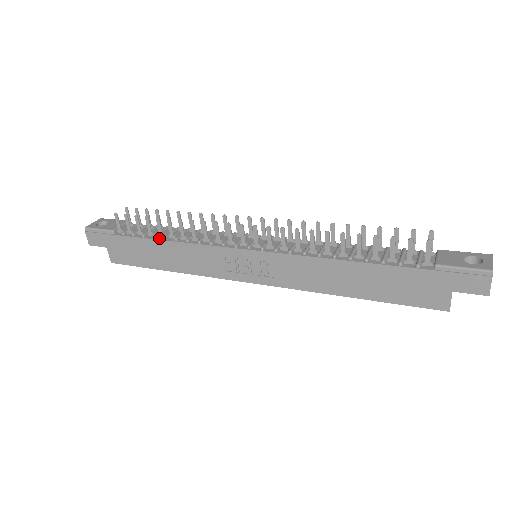
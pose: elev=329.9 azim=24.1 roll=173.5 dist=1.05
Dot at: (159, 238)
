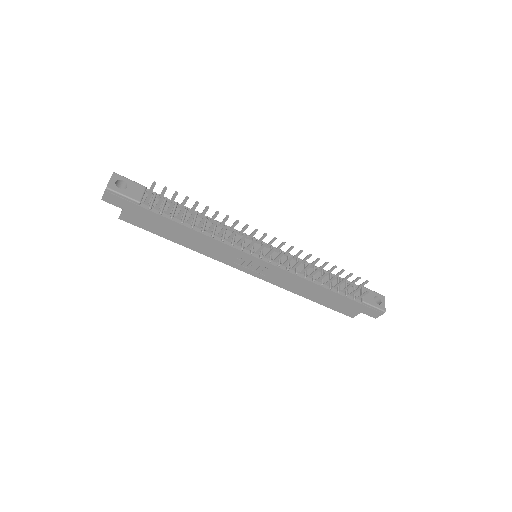
Dot at: (187, 225)
